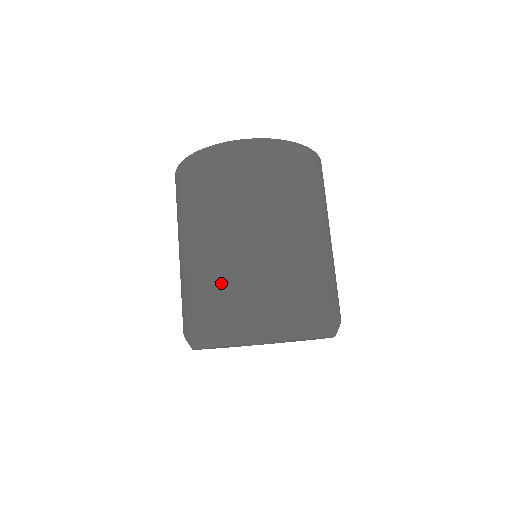
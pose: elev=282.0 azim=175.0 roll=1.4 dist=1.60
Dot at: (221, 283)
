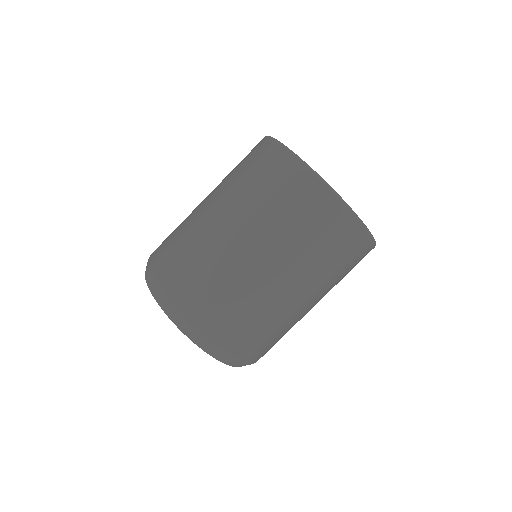
Dot at: (181, 244)
